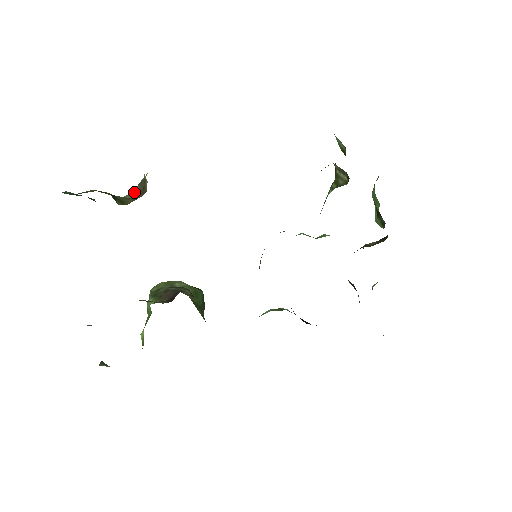
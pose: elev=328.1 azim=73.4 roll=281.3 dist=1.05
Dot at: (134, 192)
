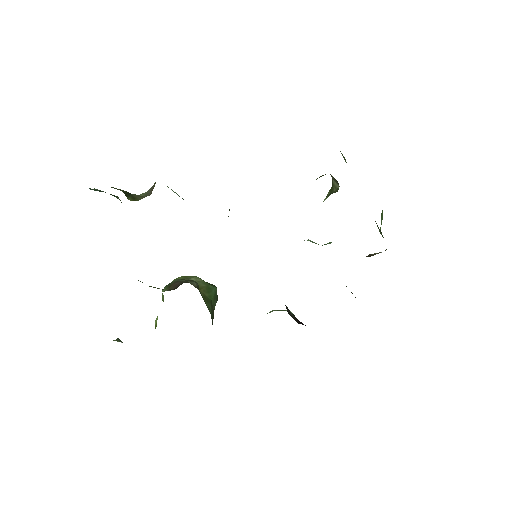
Dot at: (148, 191)
